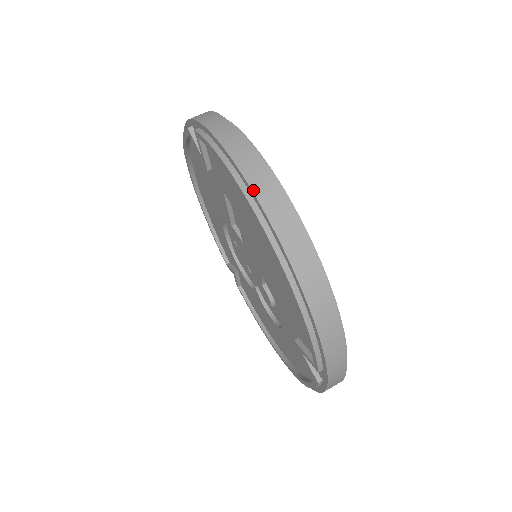
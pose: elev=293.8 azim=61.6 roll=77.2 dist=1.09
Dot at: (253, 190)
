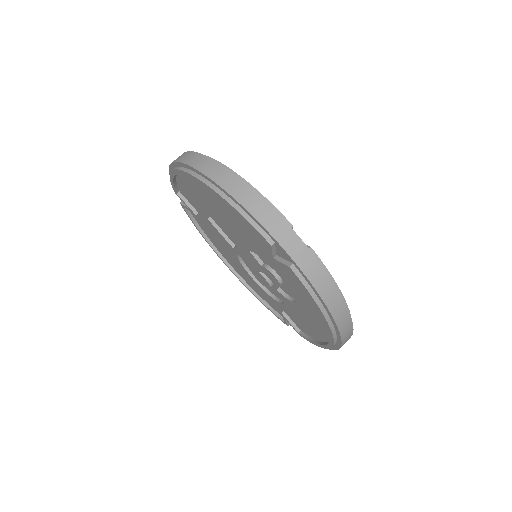
Dot at: (175, 161)
